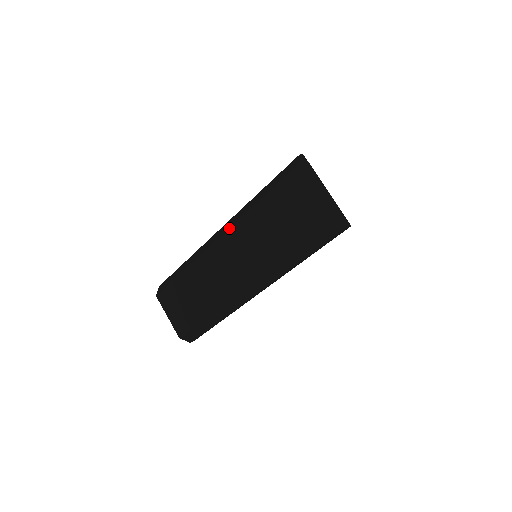
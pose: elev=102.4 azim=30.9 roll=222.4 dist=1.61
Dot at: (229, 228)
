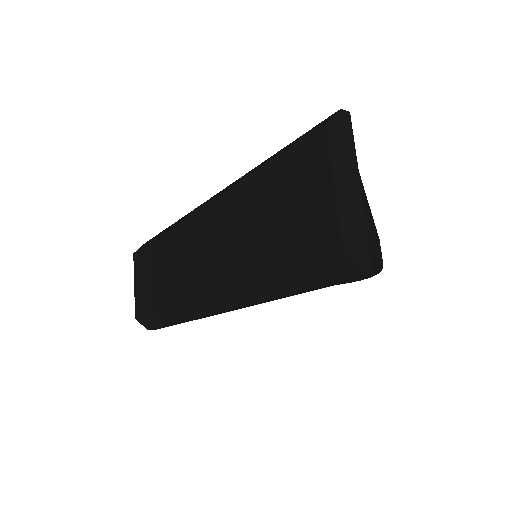
Dot at: (213, 198)
